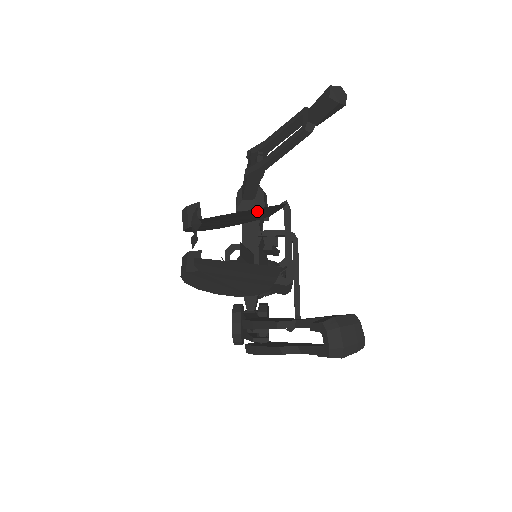
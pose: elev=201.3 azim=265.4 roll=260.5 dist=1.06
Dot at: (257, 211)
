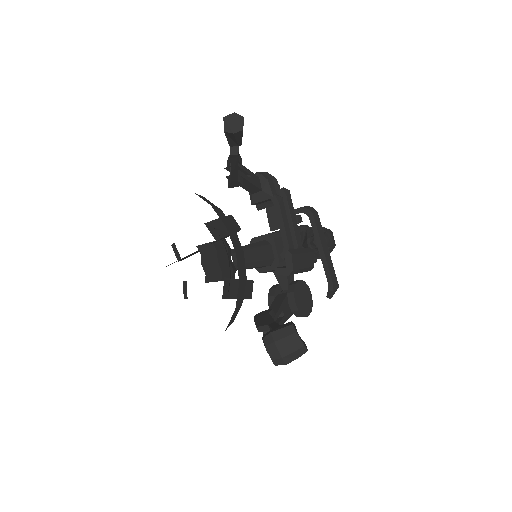
Dot at: (207, 246)
